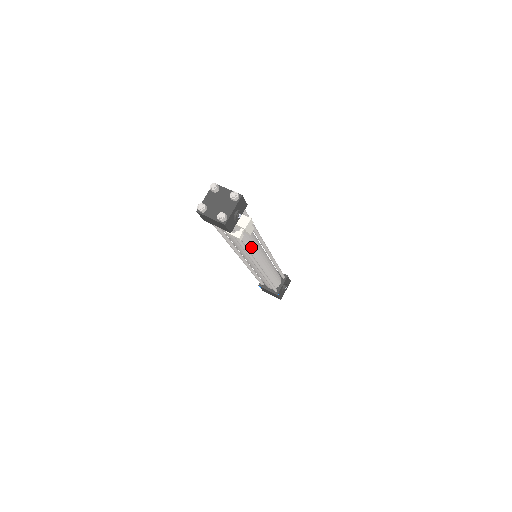
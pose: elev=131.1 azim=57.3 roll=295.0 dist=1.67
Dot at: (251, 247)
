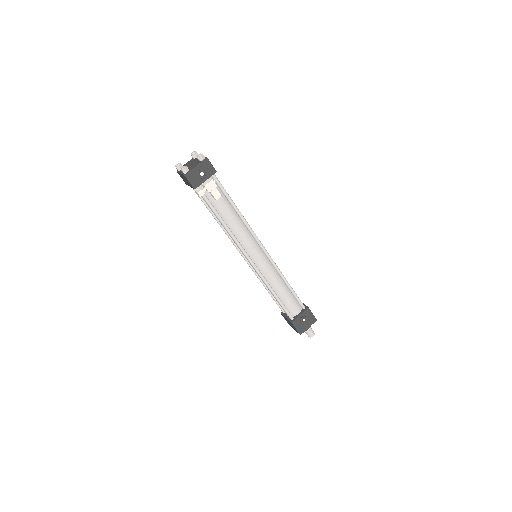
Dot at: (235, 230)
